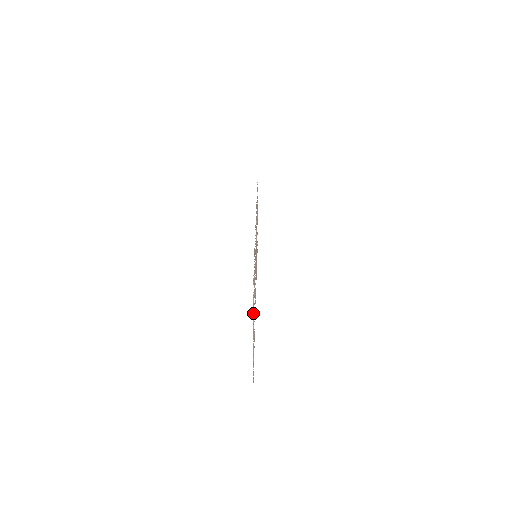
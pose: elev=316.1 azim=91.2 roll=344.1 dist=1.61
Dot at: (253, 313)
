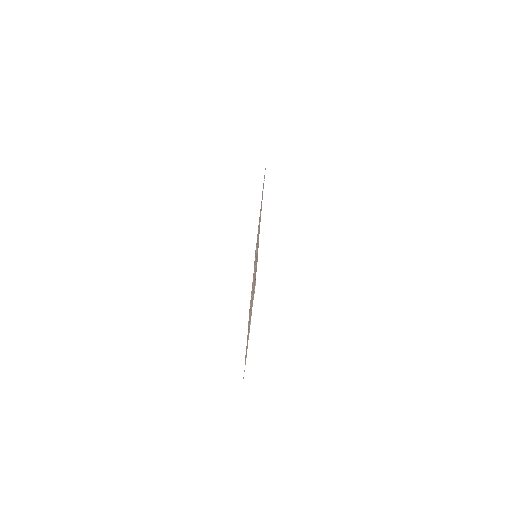
Dot at: (251, 315)
